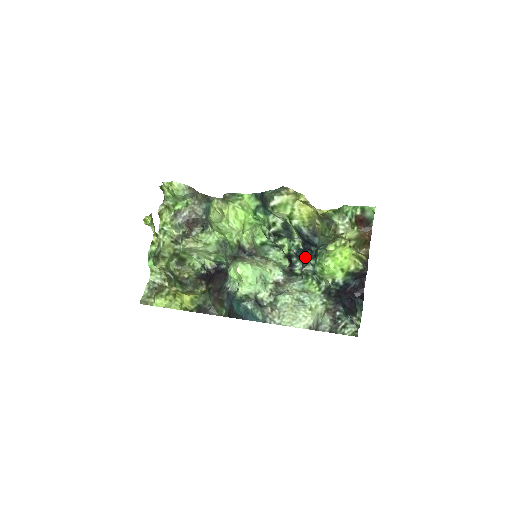
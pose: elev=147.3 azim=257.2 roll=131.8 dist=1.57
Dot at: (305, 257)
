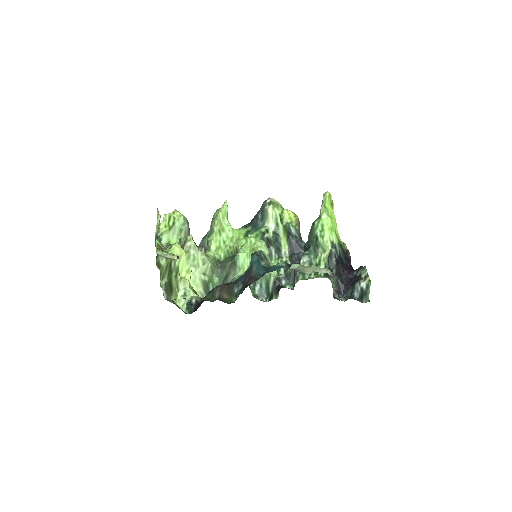
Dot at: occluded
